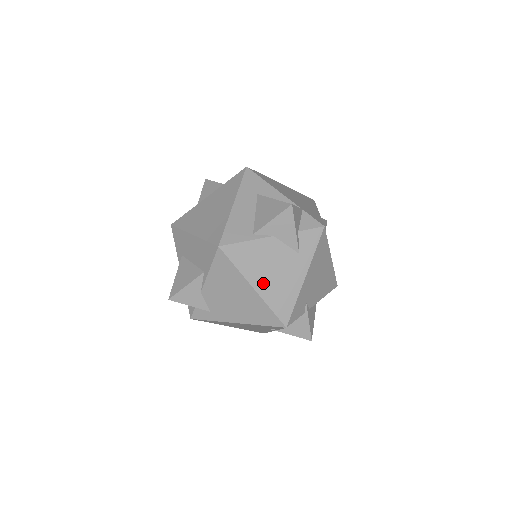
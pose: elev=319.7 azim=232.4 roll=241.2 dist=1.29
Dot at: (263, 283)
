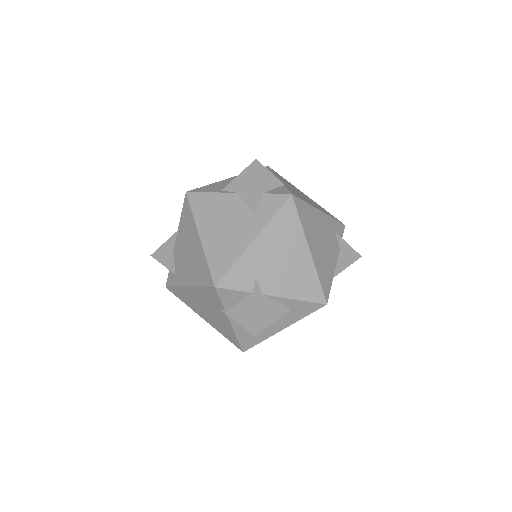
Dot at: (210, 234)
